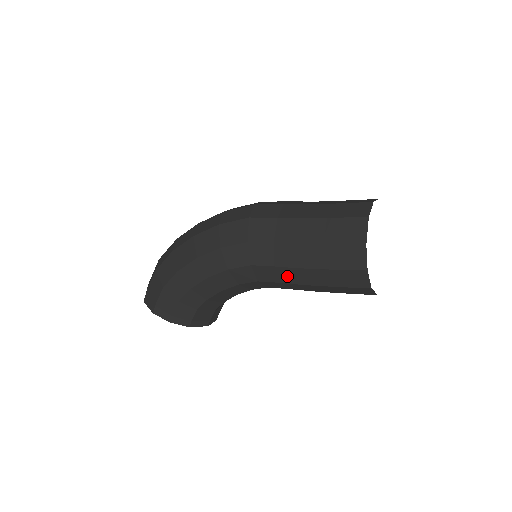
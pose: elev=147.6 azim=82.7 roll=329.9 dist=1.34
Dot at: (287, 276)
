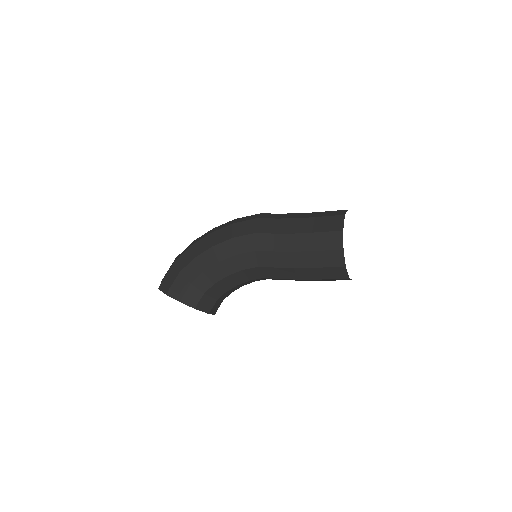
Dot at: (282, 260)
